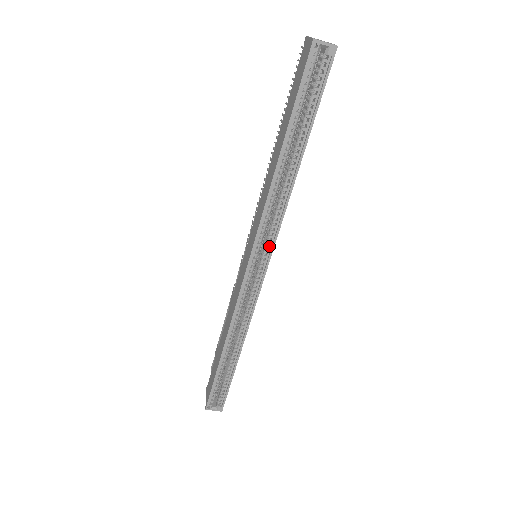
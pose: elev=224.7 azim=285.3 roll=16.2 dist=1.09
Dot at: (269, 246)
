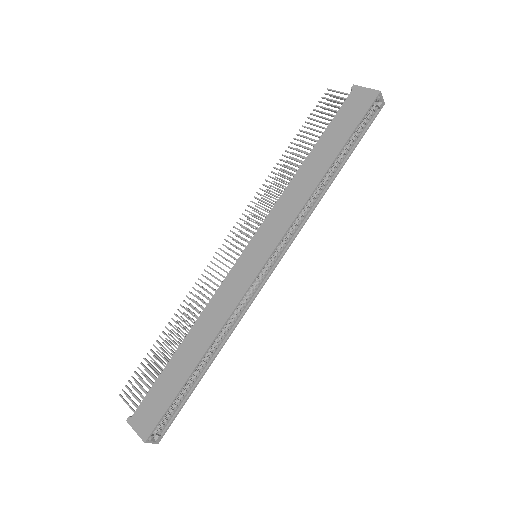
Dot at: (284, 247)
